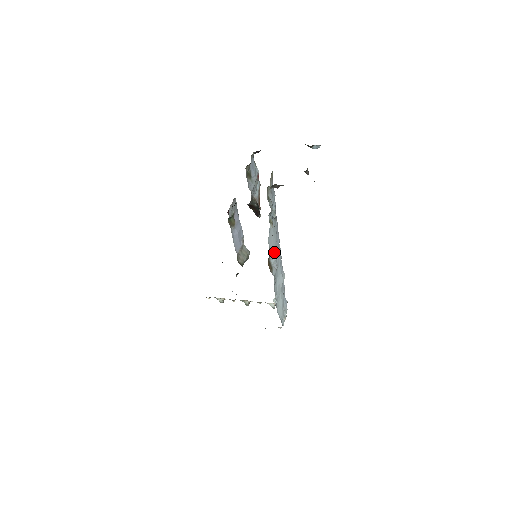
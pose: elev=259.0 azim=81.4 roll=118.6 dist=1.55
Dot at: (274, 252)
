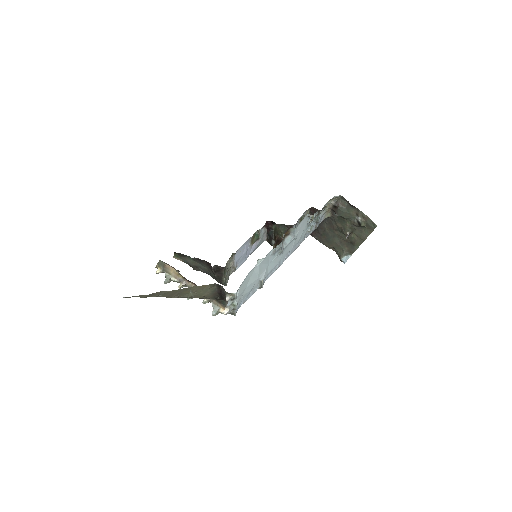
Dot at: (292, 239)
